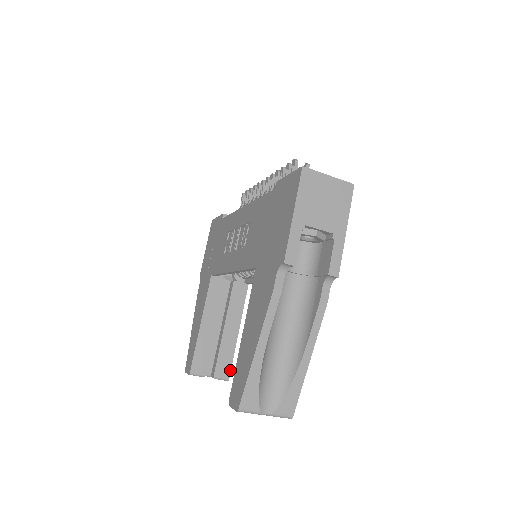
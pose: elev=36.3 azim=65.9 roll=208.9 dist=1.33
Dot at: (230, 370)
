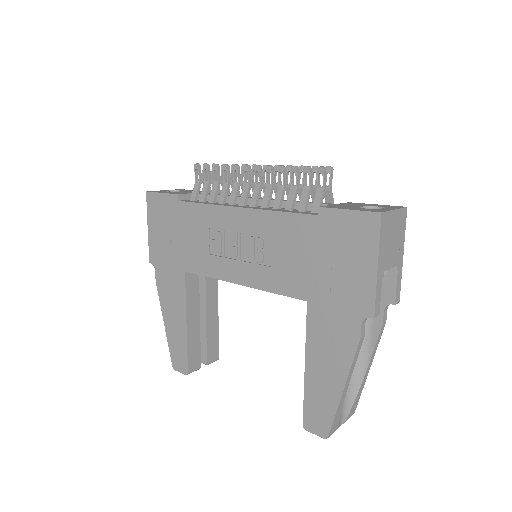
Dot at: (218, 351)
